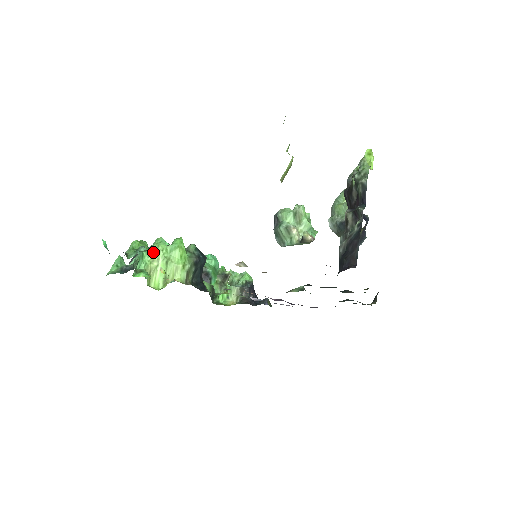
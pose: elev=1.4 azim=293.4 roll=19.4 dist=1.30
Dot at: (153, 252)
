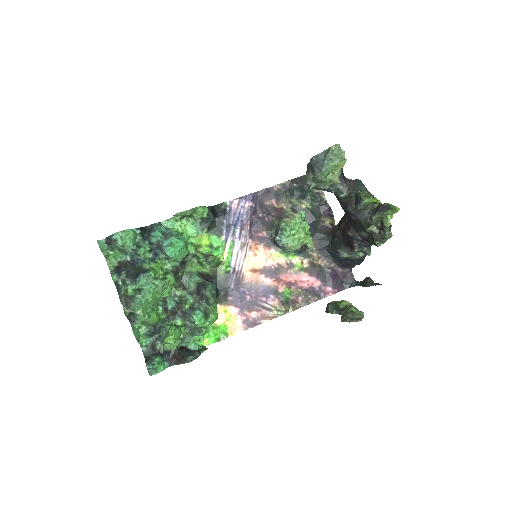
Dot at: occluded
